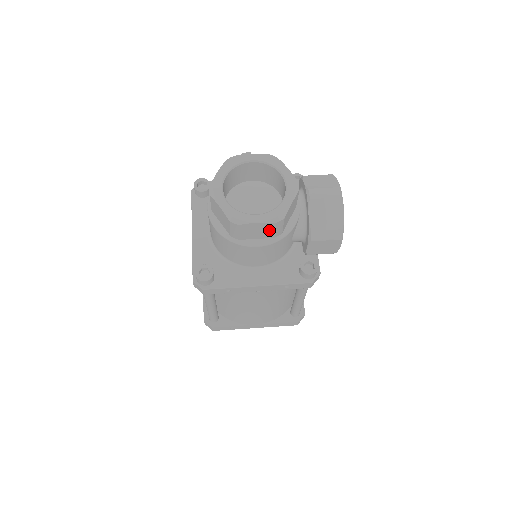
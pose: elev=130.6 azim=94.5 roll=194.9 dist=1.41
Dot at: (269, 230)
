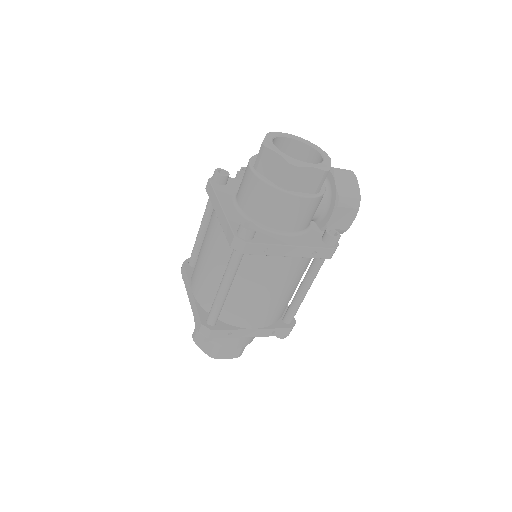
Dot at: (315, 181)
